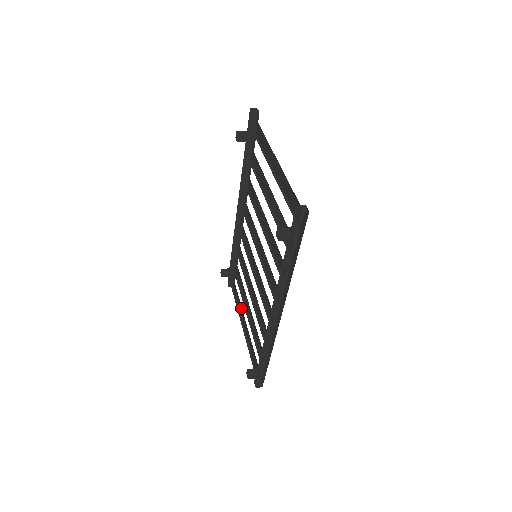
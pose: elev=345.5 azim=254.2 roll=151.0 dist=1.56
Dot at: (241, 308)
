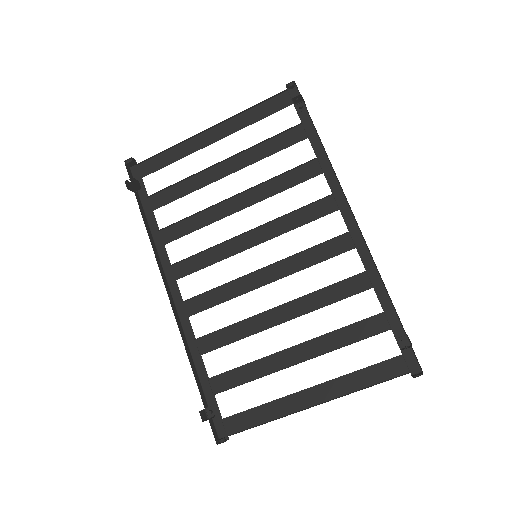
Dot at: (280, 402)
